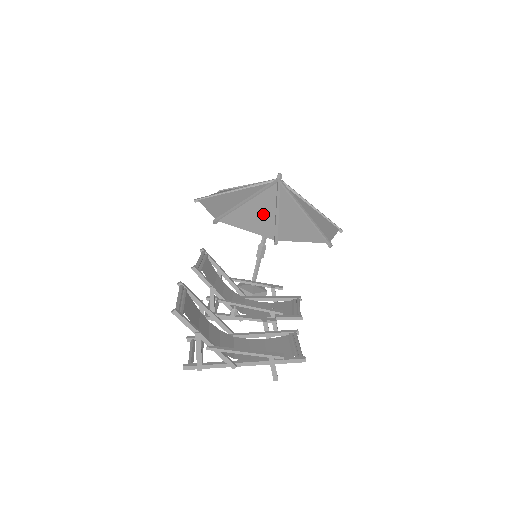
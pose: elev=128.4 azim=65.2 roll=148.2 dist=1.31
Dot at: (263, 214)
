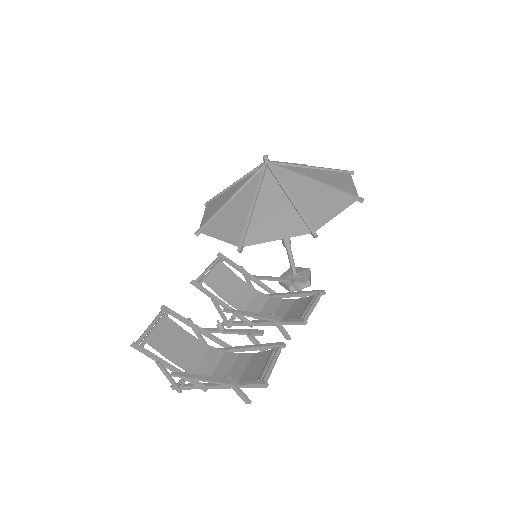
Dot at: (239, 214)
